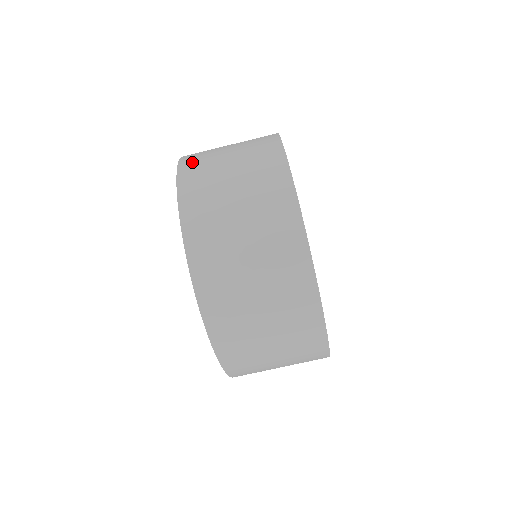
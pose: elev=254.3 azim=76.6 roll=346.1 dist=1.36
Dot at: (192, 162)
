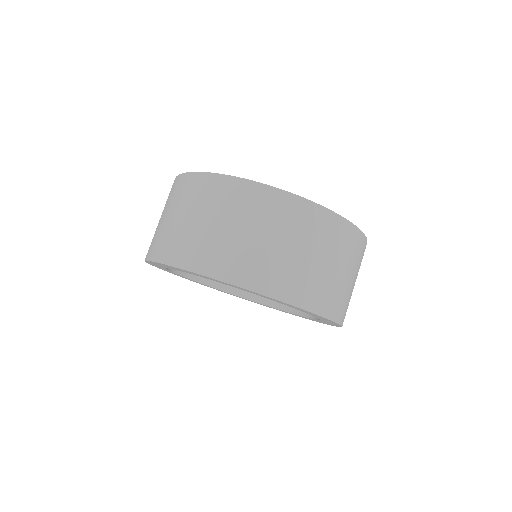
Dot at: (175, 252)
